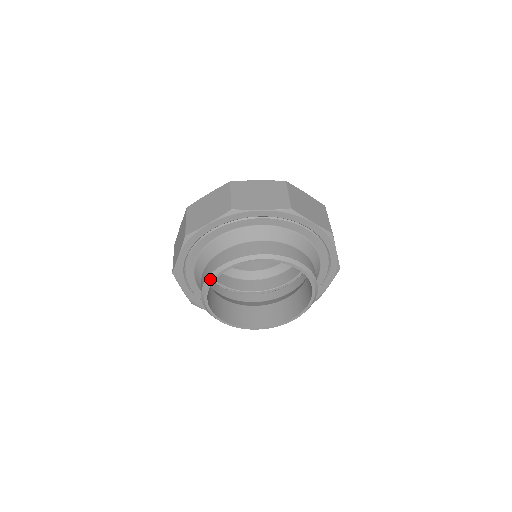
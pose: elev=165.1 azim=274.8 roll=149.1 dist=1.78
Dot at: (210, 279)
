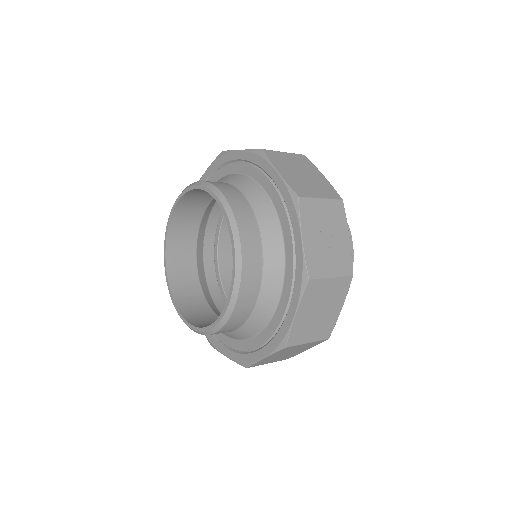
Dot at: (170, 215)
